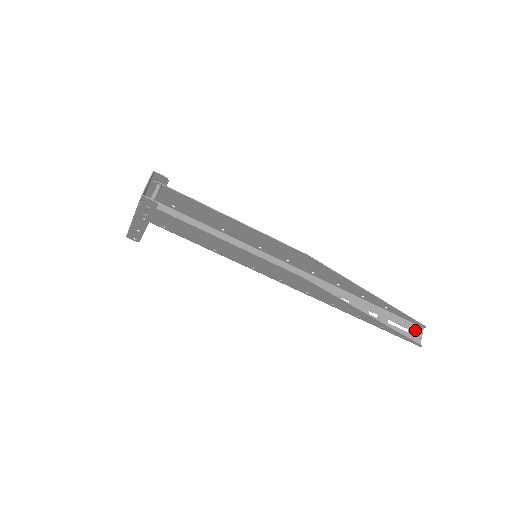
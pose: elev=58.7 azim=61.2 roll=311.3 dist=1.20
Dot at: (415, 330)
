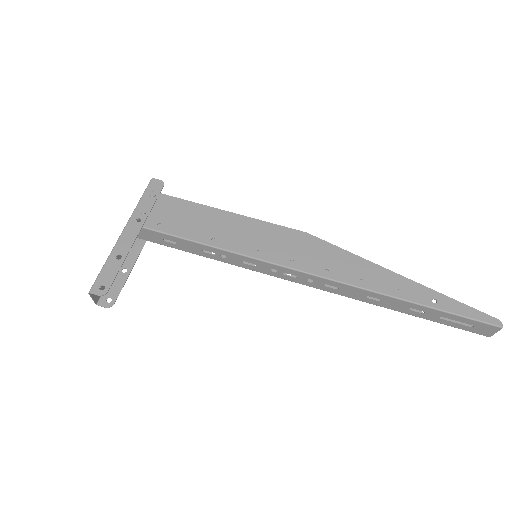
Dot at: (480, 330)
